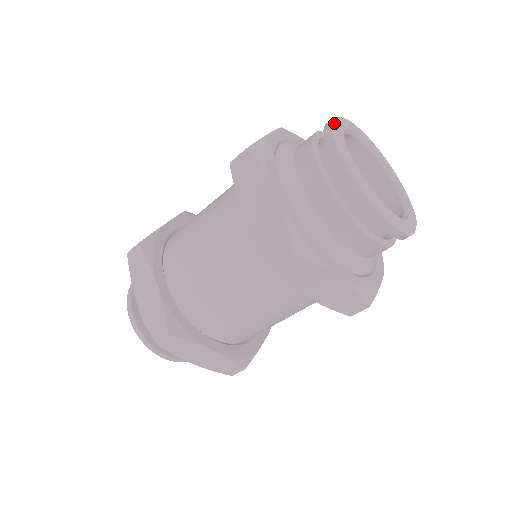
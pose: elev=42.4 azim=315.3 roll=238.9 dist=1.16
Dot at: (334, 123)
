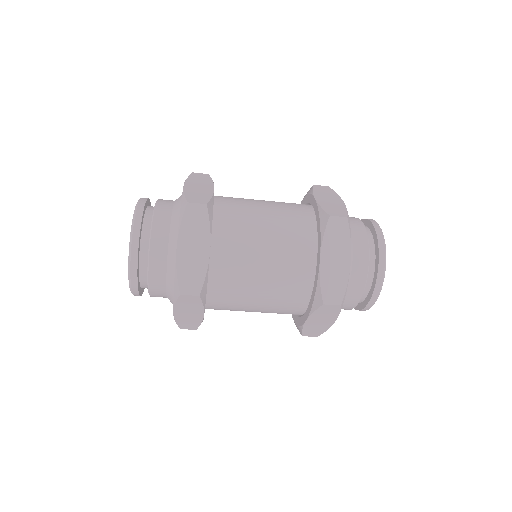
Dot at: occluded
